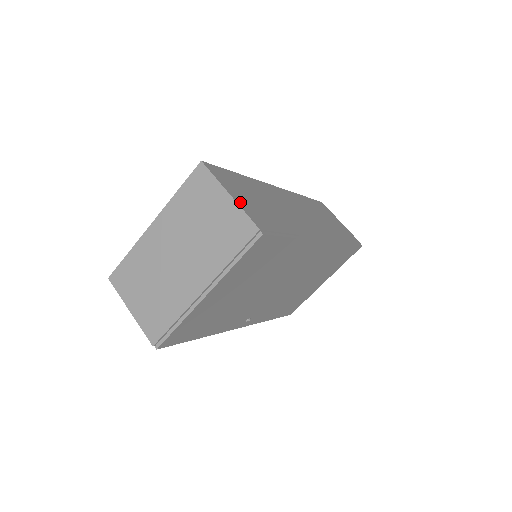
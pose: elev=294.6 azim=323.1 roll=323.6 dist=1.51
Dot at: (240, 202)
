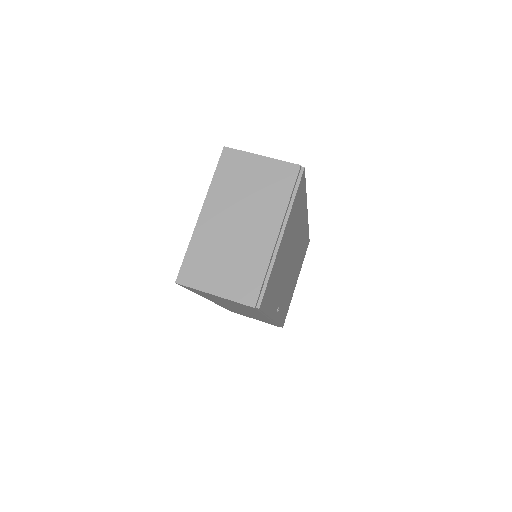
Dot at: occluded
